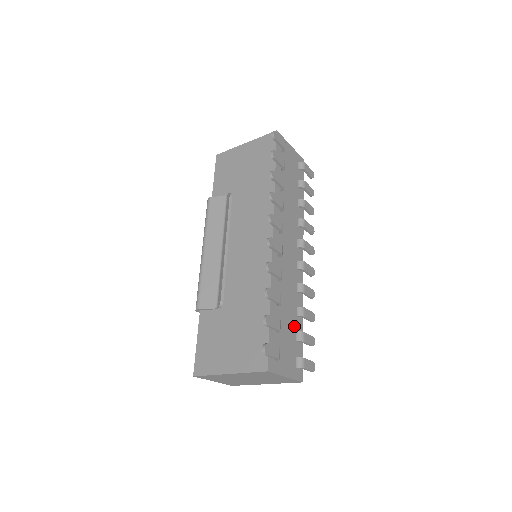
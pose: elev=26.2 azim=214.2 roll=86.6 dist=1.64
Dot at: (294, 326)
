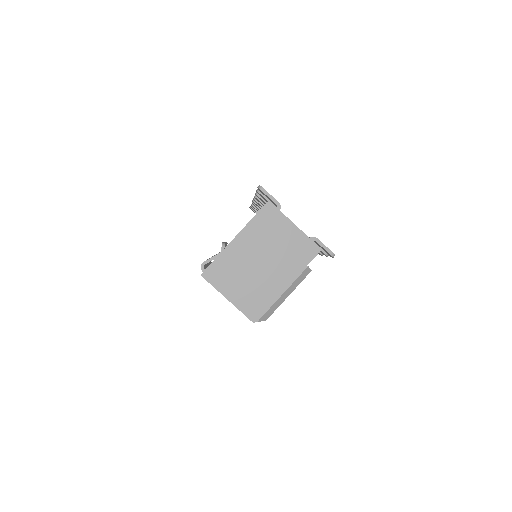
Dot at: occluded
